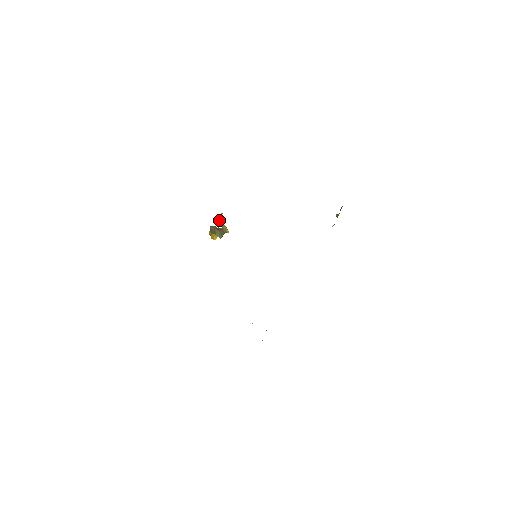
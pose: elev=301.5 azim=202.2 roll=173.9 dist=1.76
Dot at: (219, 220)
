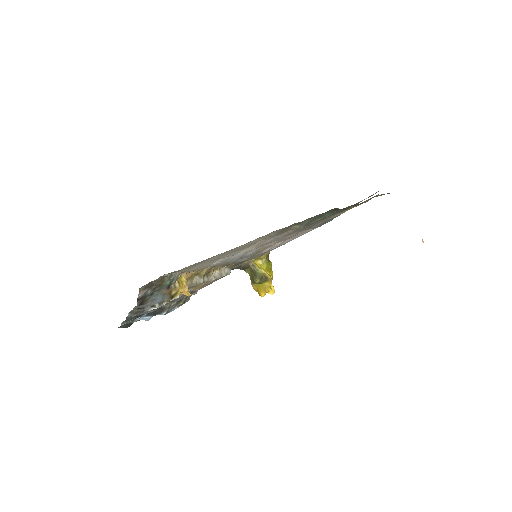
Dot at: occluded
